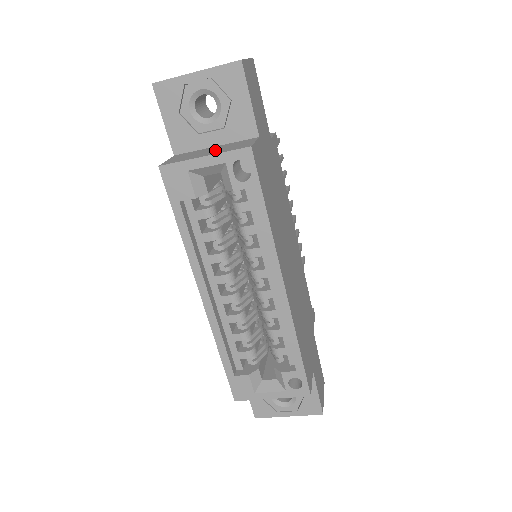
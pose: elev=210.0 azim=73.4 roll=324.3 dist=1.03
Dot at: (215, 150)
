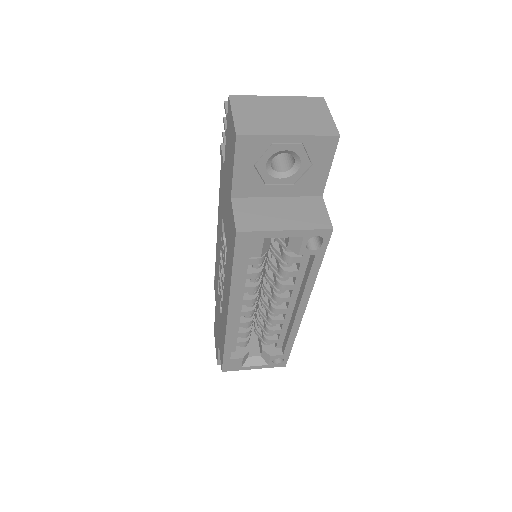
Dot at: (289, 215)
